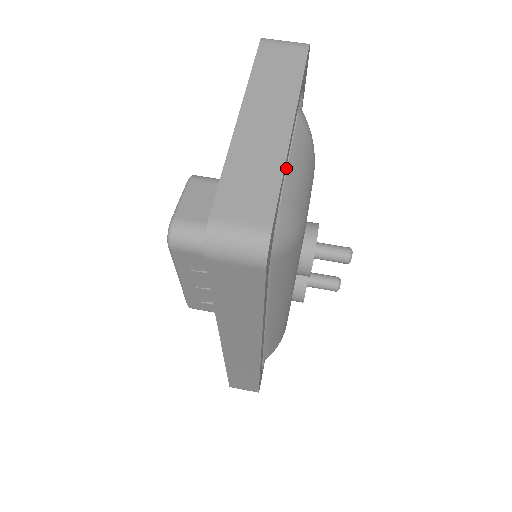
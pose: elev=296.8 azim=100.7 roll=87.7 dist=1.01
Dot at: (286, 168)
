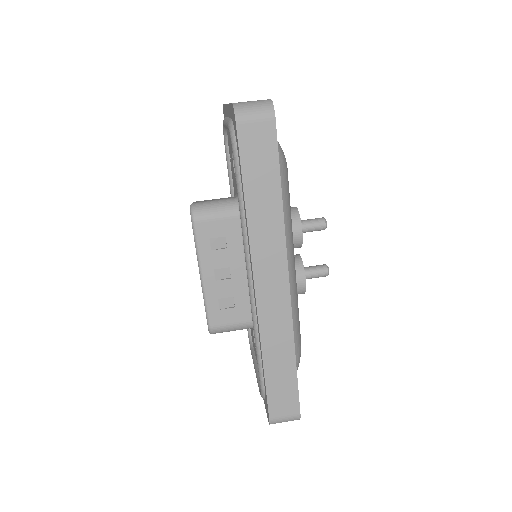
Dot at: occluded
